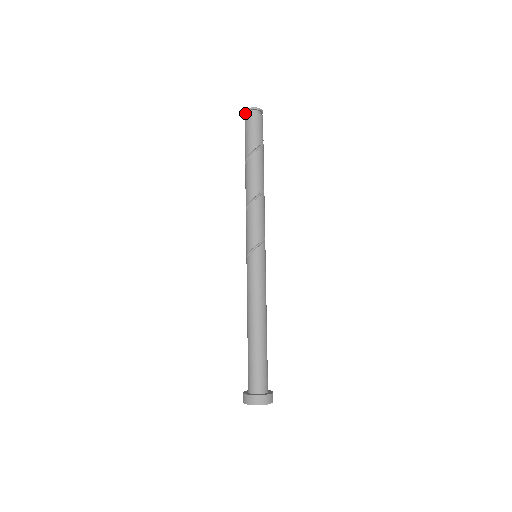
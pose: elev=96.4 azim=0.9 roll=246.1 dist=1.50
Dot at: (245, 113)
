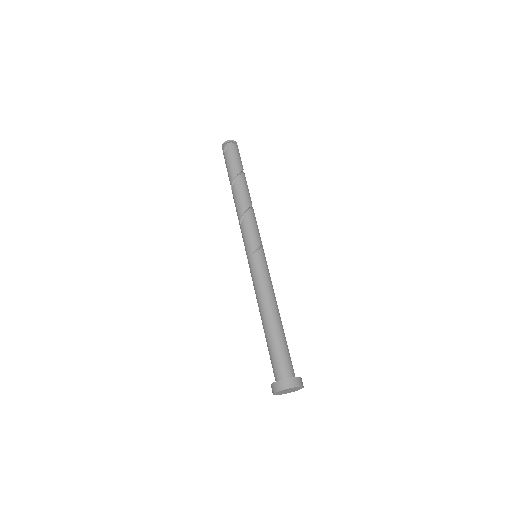
Dot at: (224, 143)
